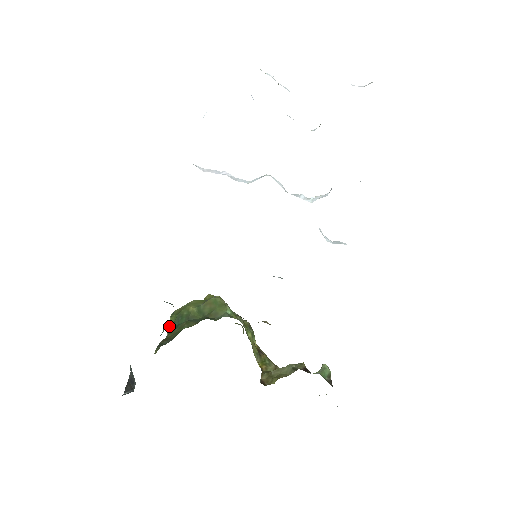
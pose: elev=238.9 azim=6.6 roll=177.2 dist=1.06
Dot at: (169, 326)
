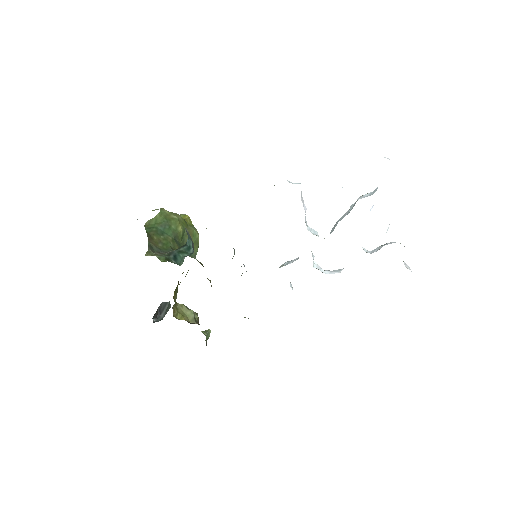
Dot at: (153, 220)
